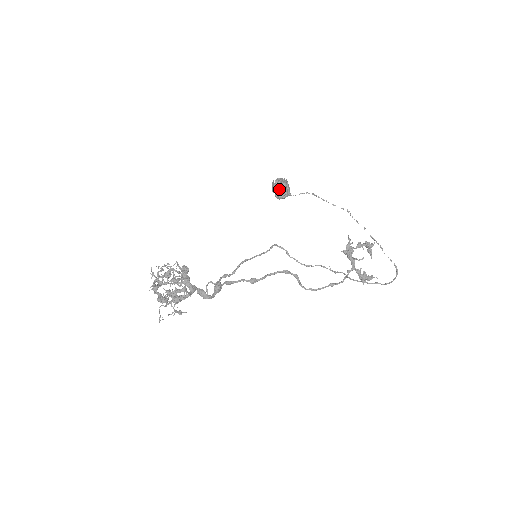
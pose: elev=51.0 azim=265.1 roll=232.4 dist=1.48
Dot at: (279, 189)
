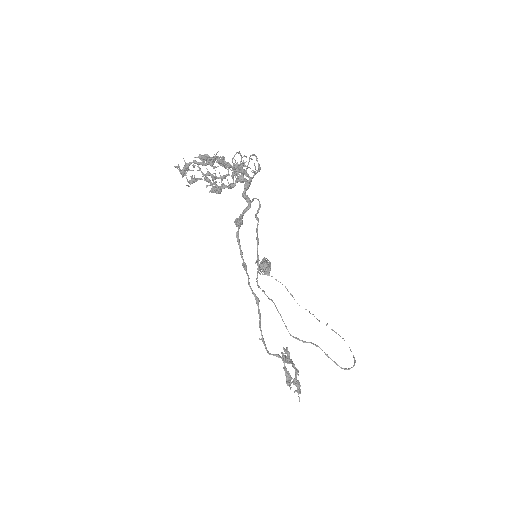
Dot at: occluded
